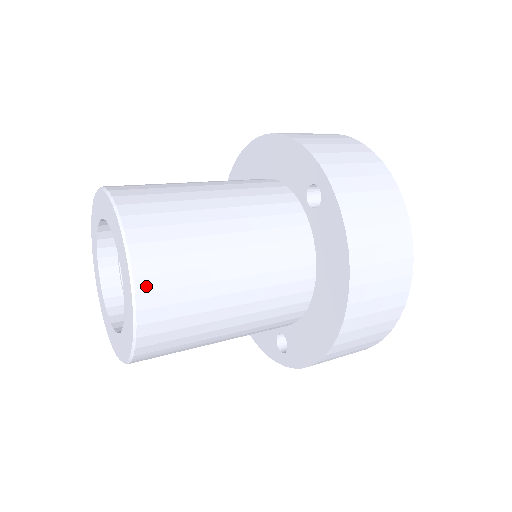
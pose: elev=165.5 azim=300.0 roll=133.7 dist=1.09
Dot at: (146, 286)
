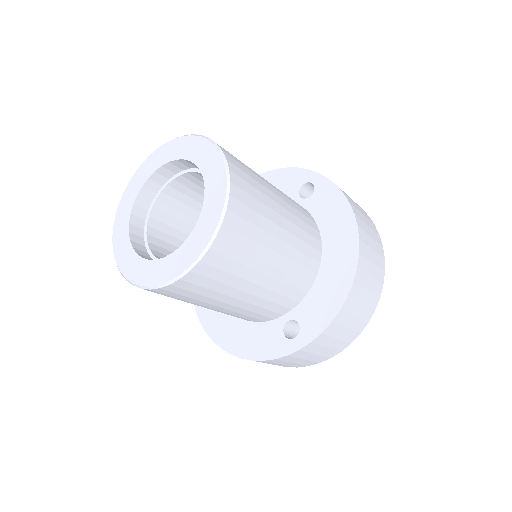
Dot at: (234, 170)
